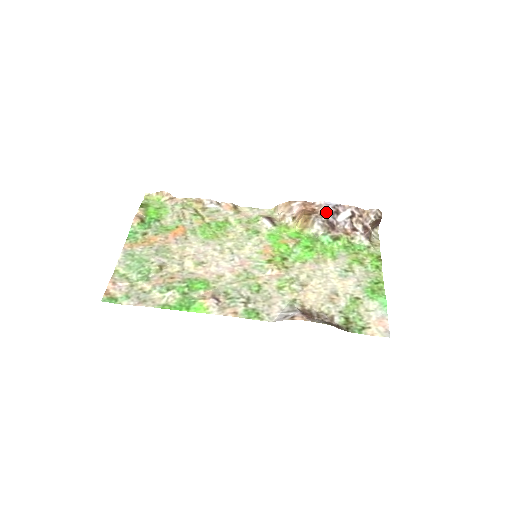
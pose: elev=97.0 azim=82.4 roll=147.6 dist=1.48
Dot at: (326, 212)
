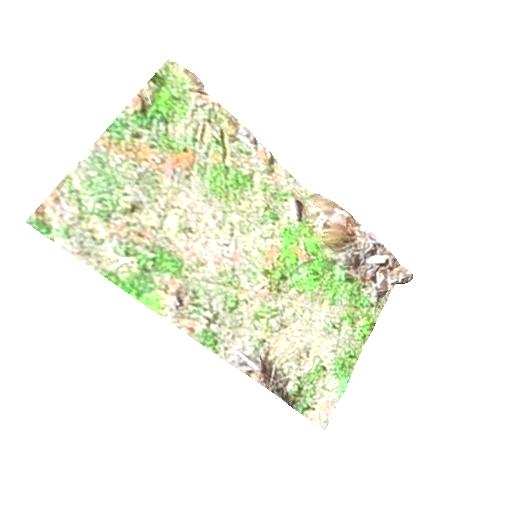
Dot at: (363, 246)
